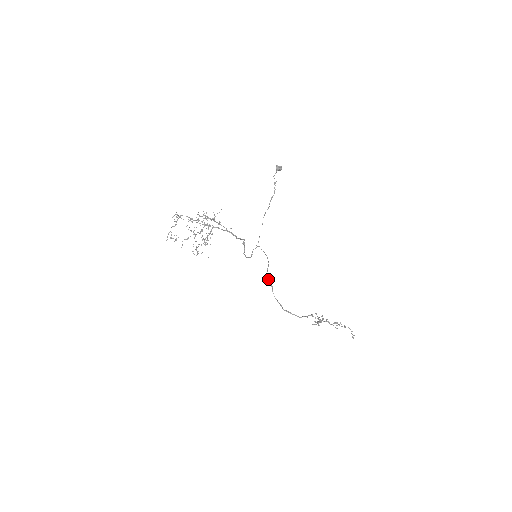
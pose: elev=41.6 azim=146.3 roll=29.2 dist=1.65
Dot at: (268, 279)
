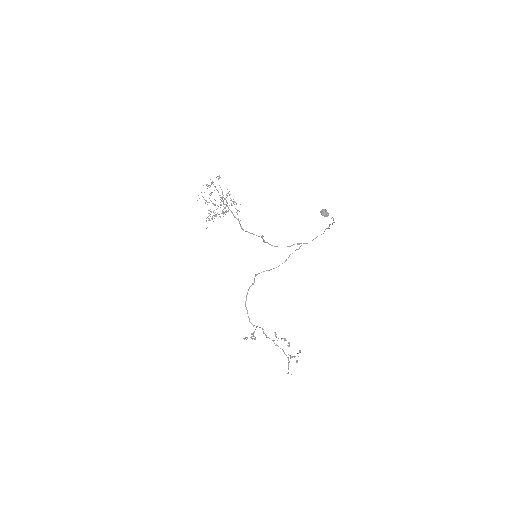
Dot at: occluded
